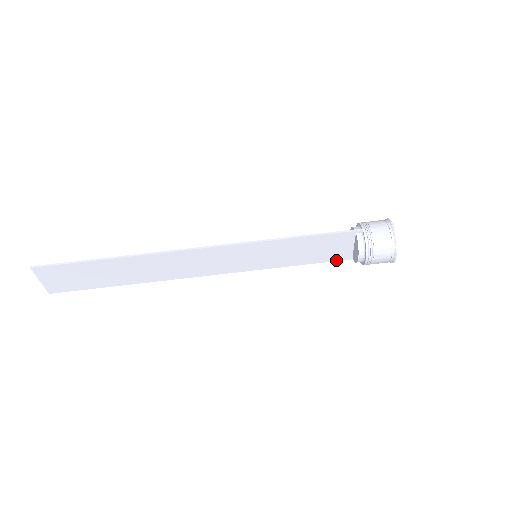
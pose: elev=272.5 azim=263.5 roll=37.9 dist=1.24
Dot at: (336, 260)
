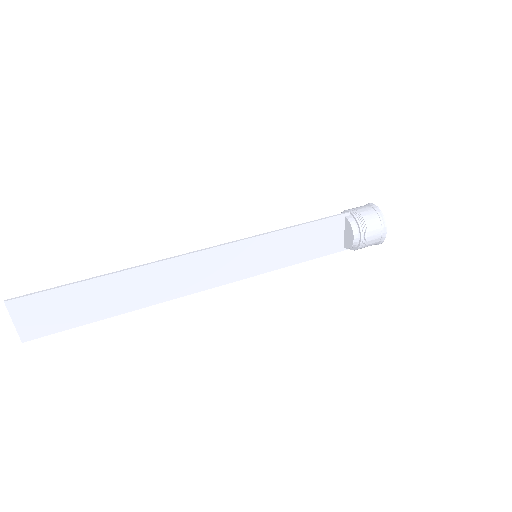
Dot at: (330, 253)
